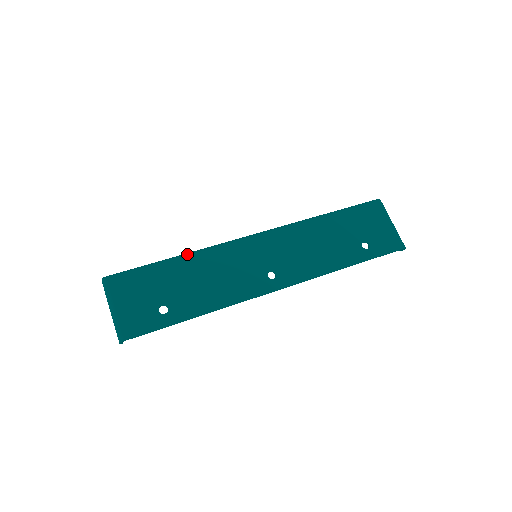
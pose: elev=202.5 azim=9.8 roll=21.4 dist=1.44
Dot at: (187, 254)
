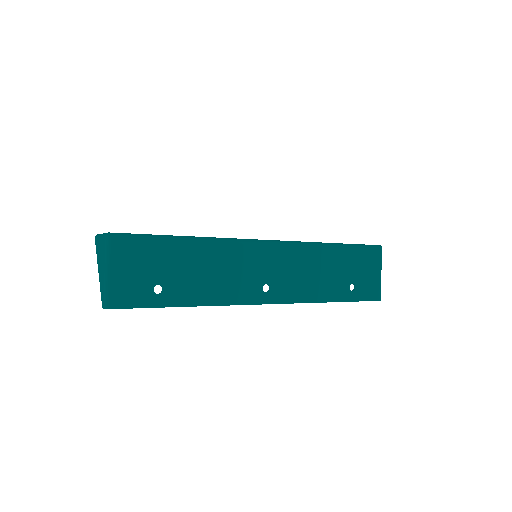
Dot at: (200, 239)
